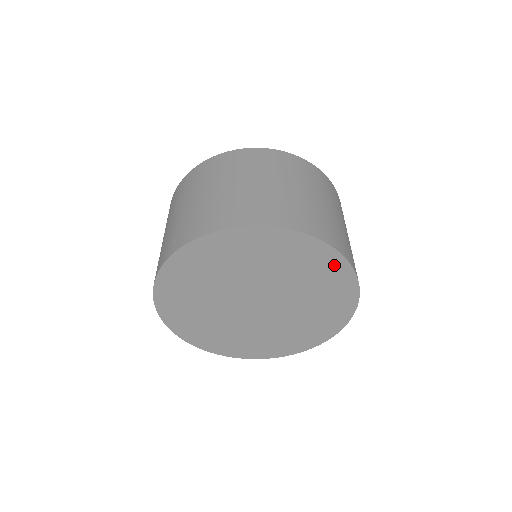
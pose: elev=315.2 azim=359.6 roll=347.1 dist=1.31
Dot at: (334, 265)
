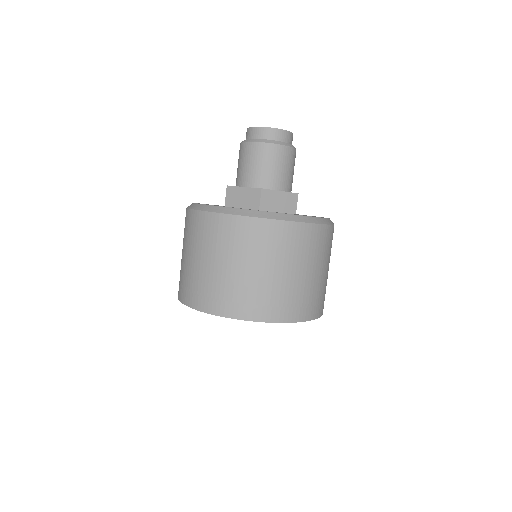
Dot at: occluded
